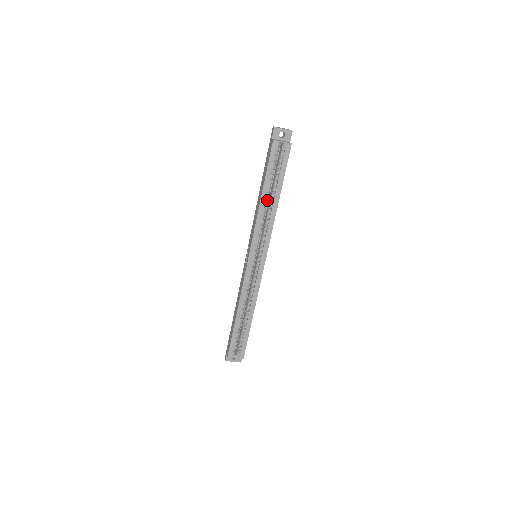
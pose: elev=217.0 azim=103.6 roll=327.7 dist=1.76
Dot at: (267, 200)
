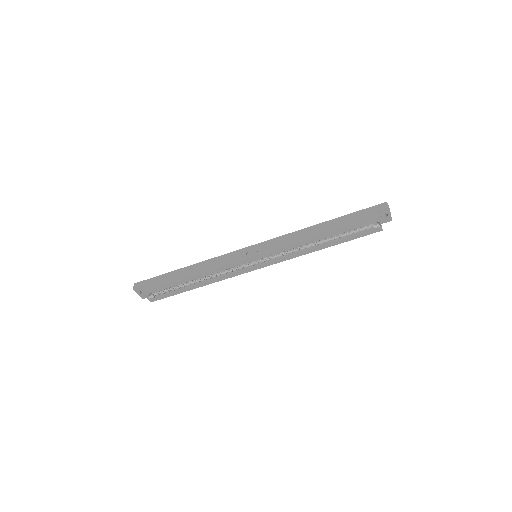
Dot at: (318, 240)
